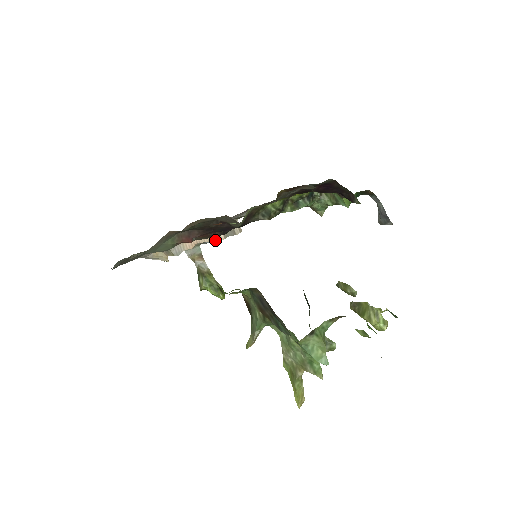
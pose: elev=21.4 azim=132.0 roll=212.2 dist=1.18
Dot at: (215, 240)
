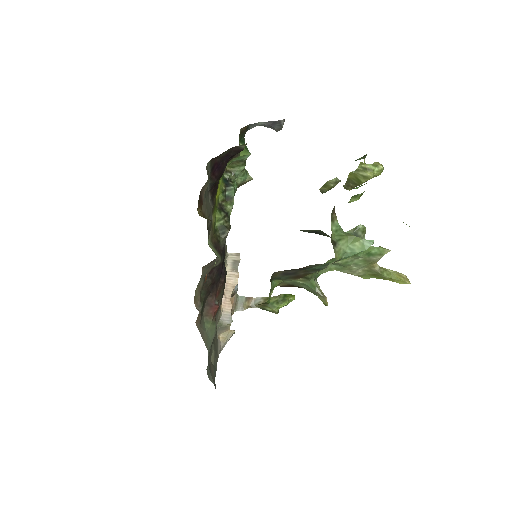
Dot at: (235, 282)
